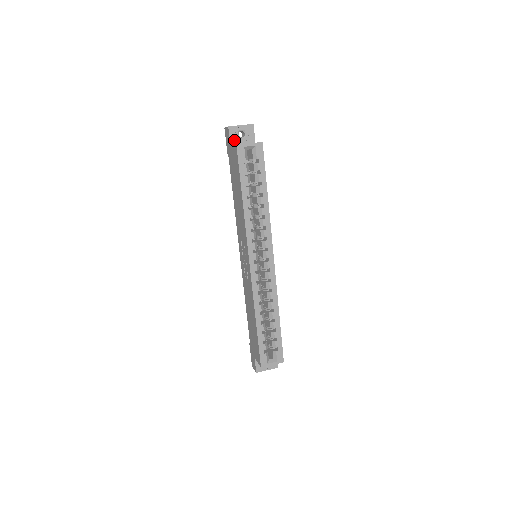
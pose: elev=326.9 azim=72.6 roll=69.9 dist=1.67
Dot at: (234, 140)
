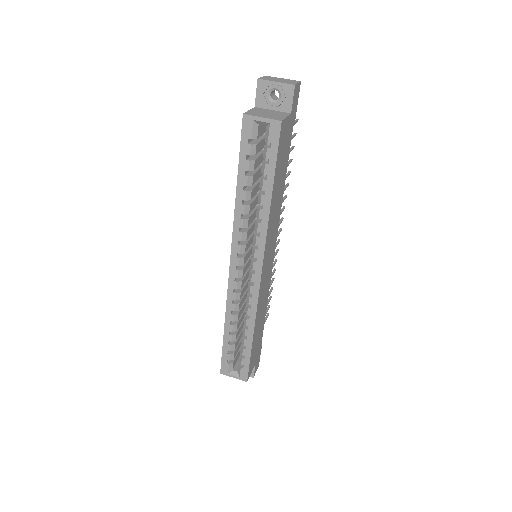
Dot at: (261, 101)
